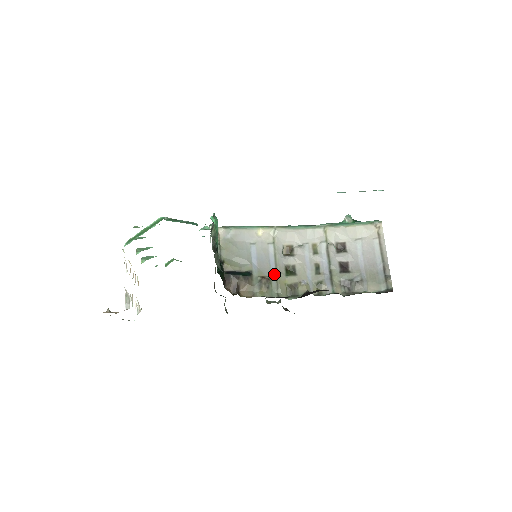
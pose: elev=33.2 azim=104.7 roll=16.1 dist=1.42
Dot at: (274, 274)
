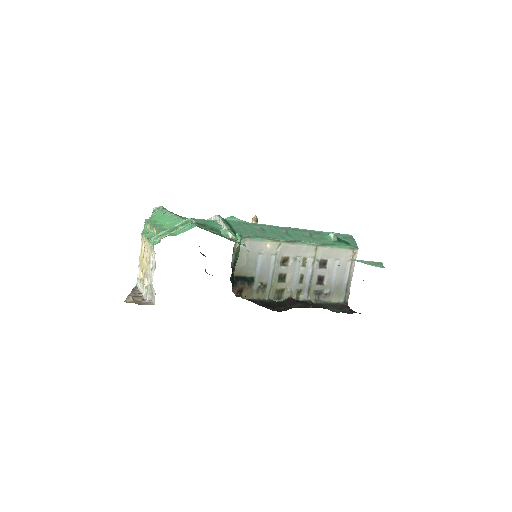
Dot at: (270, 281)
